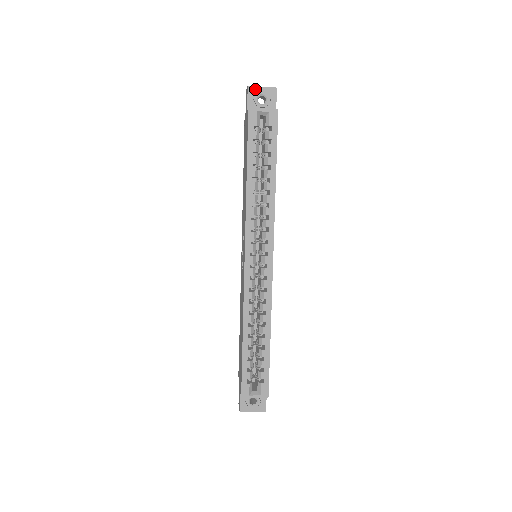
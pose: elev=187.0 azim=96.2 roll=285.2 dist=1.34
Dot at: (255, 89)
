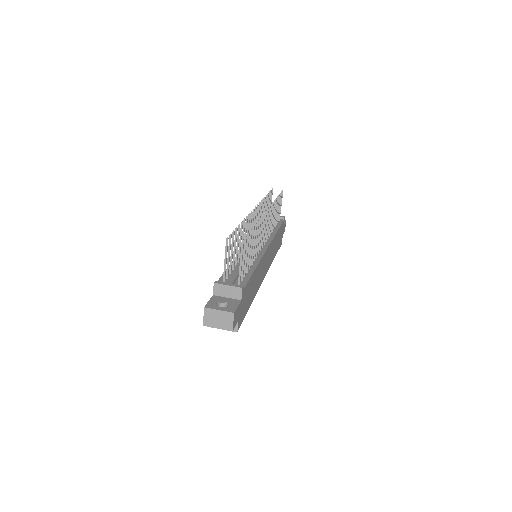
Dot at: (211, 326)
